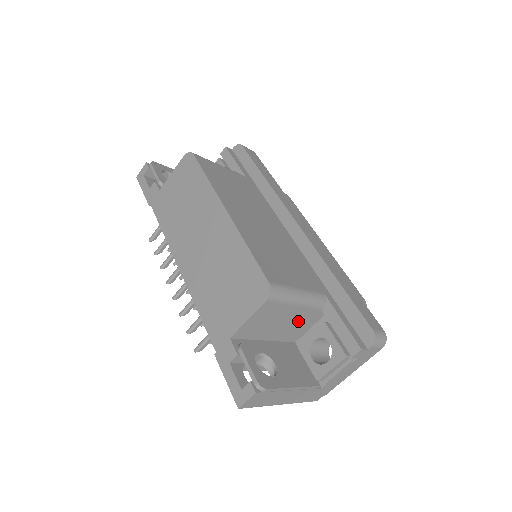
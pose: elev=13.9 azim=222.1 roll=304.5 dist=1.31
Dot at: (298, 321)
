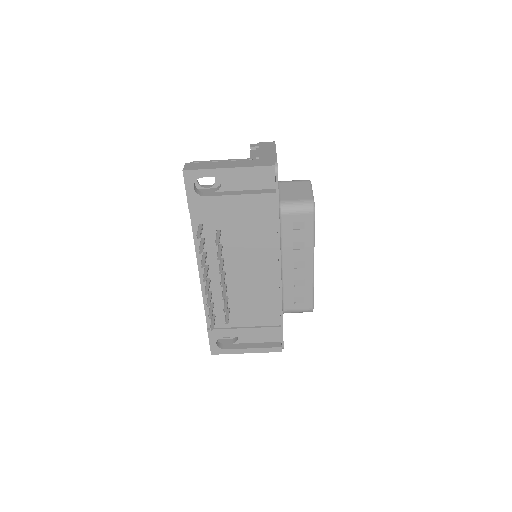
Dot at: occluded
